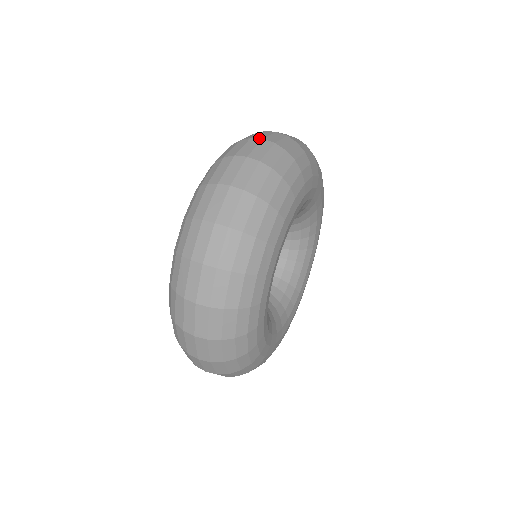
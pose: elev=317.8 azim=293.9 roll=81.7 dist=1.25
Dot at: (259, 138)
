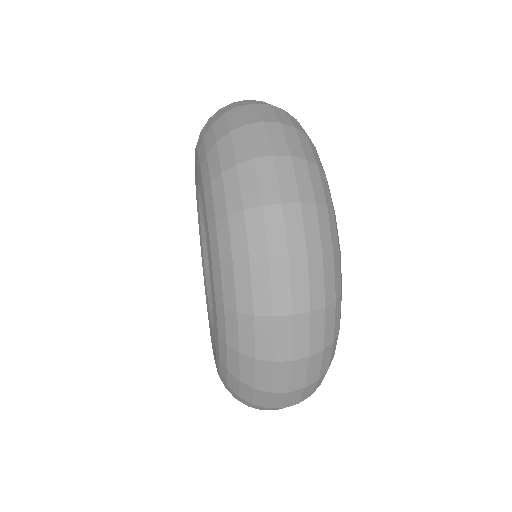
Dot at: (243, 100)
